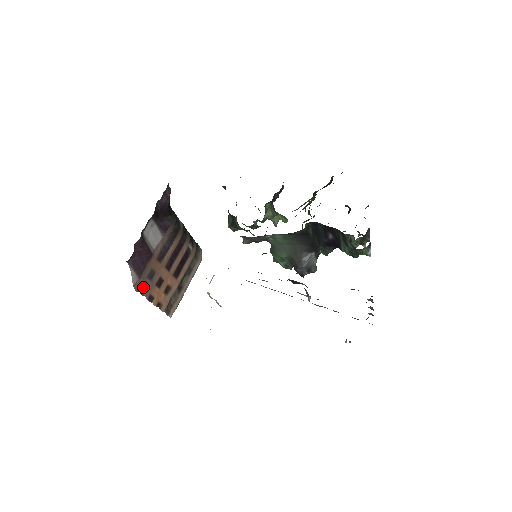
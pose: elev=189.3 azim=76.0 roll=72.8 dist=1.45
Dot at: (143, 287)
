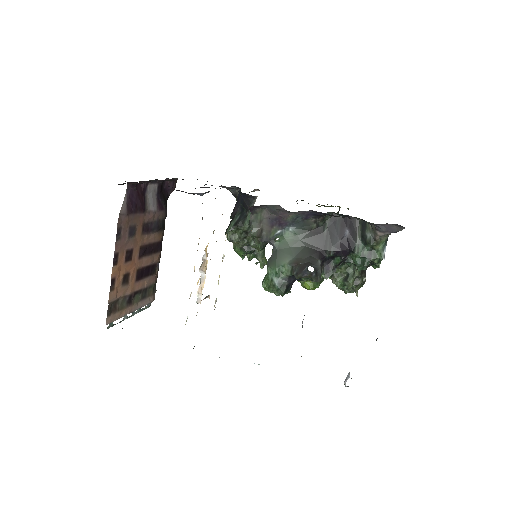
Dot at: (121, 232)
